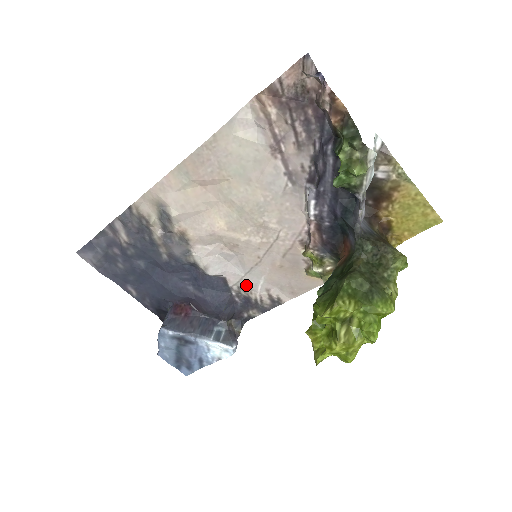
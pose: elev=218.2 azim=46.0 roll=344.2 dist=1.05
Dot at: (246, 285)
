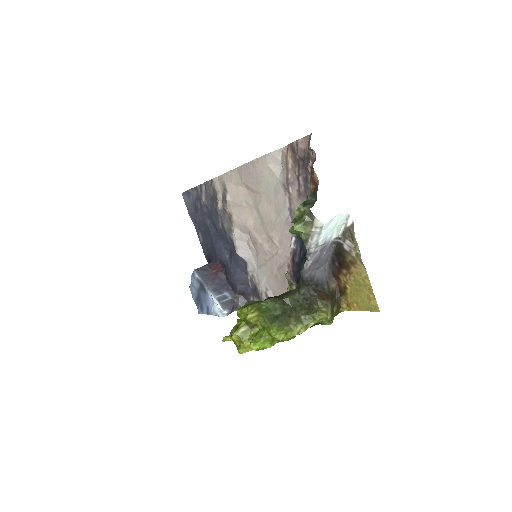
Dot at: (257, 276)
